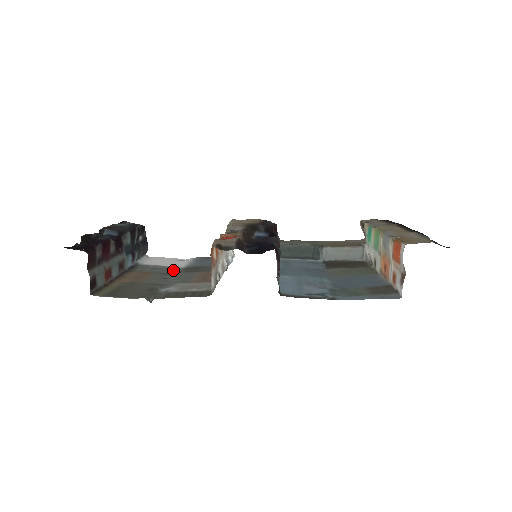
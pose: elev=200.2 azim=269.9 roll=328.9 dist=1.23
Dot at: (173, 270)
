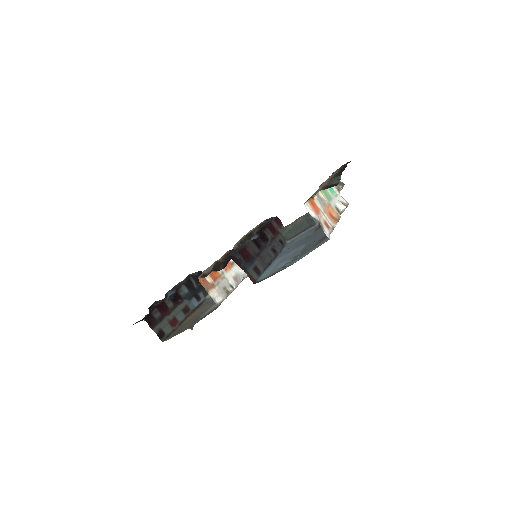
Dot at: occluded
